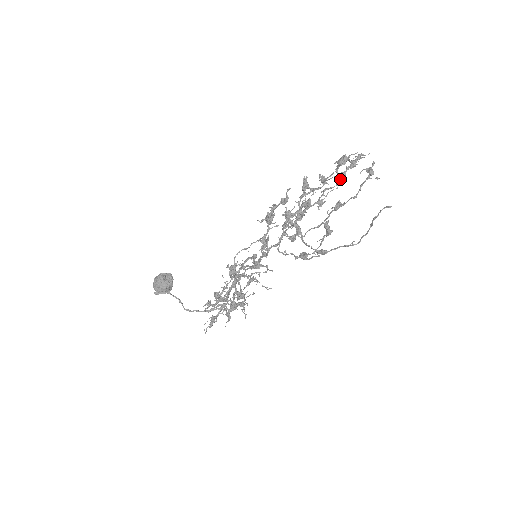
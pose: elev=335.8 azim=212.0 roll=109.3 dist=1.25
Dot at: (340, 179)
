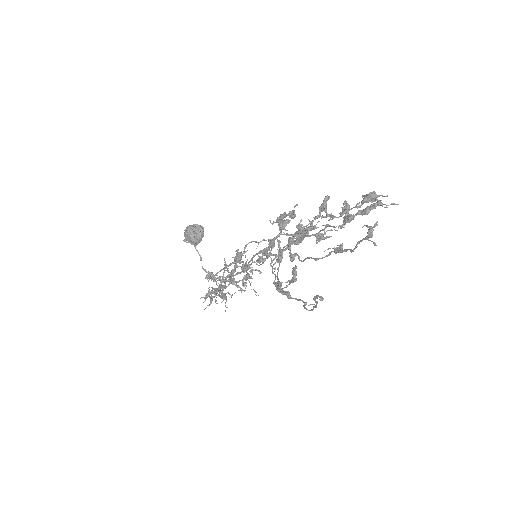
Dot at: (344, 221)
